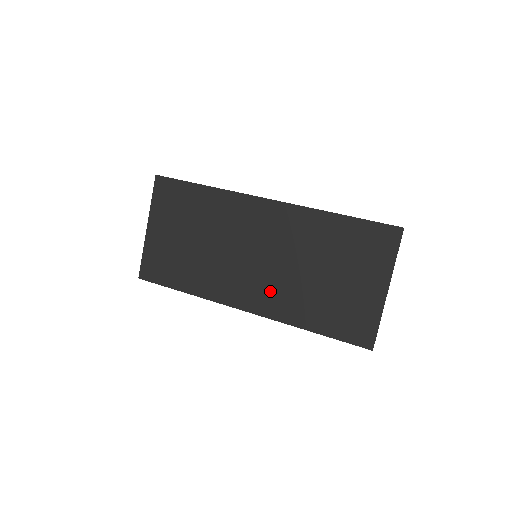
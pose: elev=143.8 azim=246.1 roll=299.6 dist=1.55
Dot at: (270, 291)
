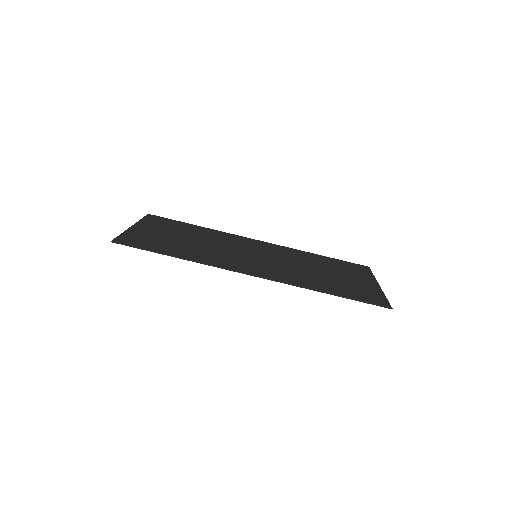
Dot at: (277, 253)
